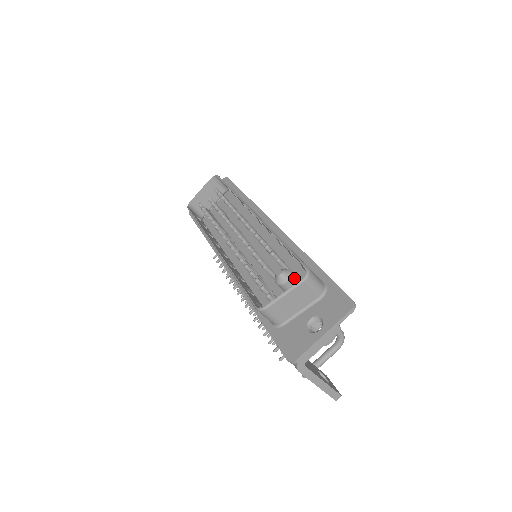
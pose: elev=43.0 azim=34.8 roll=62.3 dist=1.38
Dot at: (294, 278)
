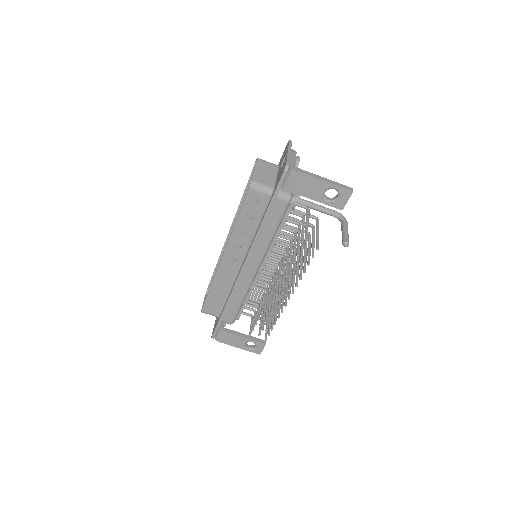
Dot at: occluded
